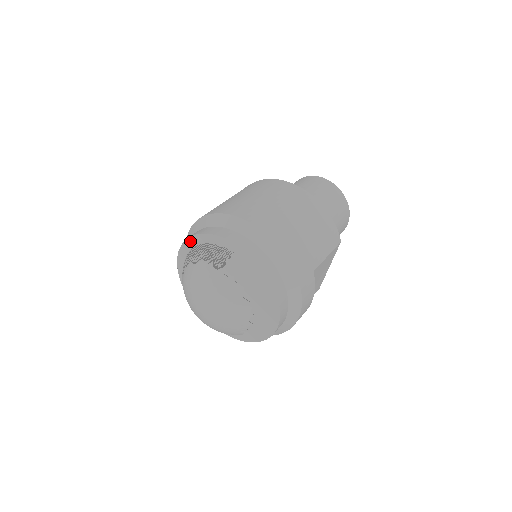
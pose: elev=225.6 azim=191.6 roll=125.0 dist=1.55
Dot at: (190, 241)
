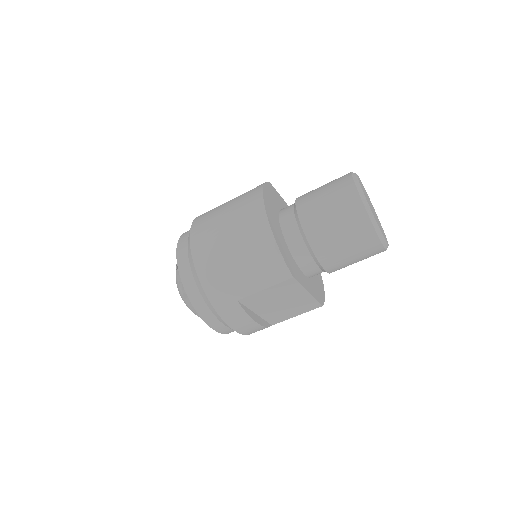
Dot at: occluded
